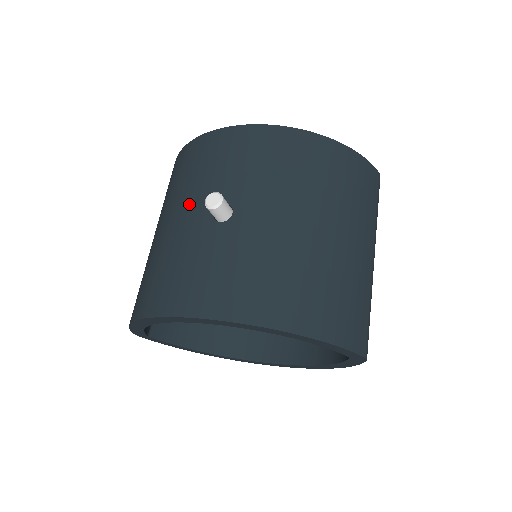
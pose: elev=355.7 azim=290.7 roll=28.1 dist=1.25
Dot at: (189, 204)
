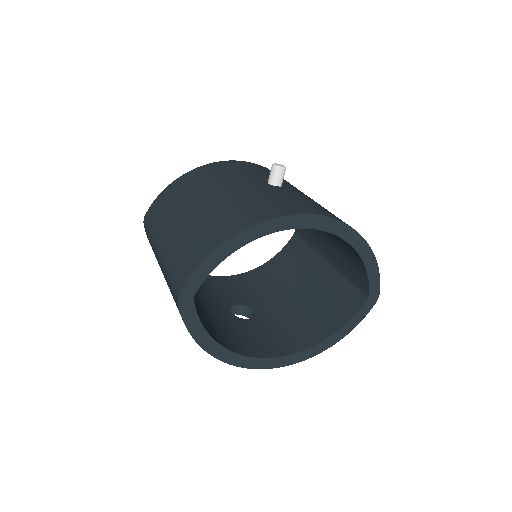
Dot at: (238, 181)
